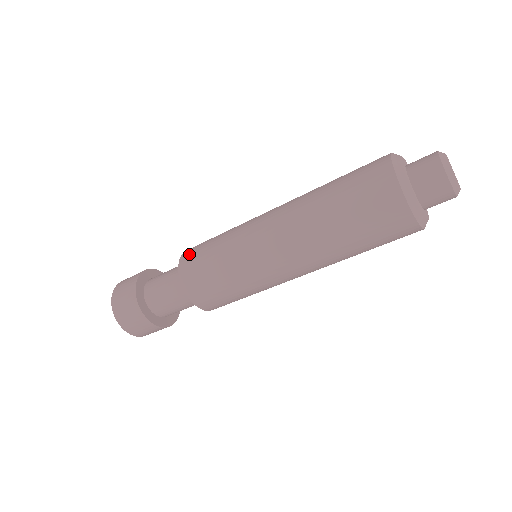
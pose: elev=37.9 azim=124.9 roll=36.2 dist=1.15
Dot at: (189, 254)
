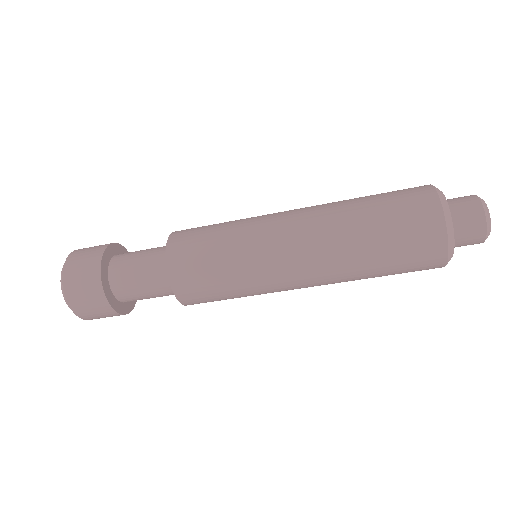
Dot at: occluded
